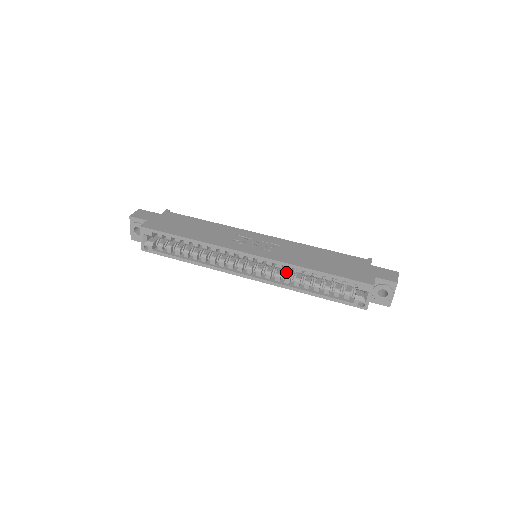
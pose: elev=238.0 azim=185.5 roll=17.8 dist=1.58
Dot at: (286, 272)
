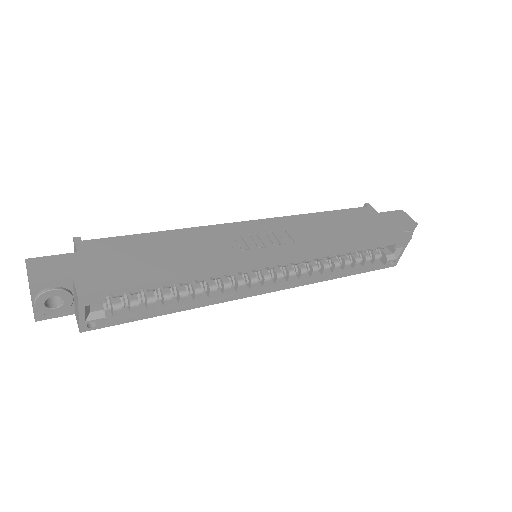
Dot at: occluded
